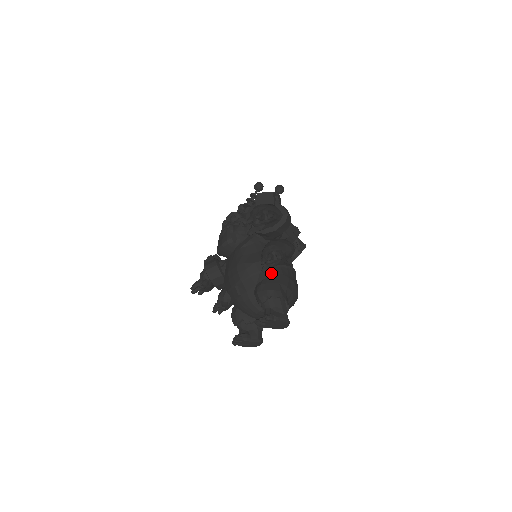
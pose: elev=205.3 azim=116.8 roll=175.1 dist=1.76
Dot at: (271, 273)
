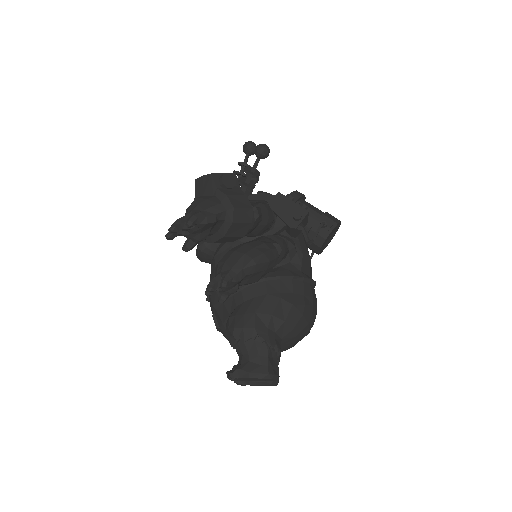
Dot at: (247, 295)
